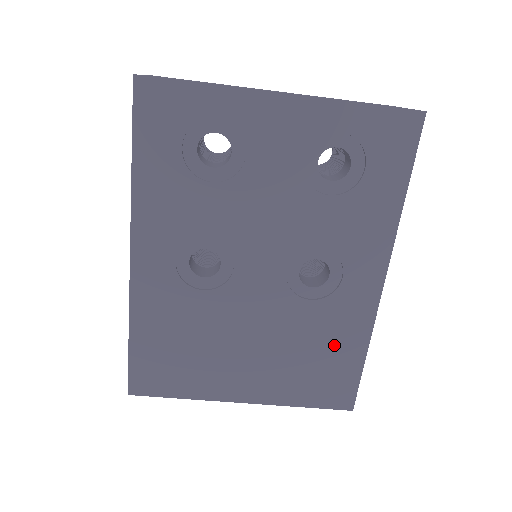
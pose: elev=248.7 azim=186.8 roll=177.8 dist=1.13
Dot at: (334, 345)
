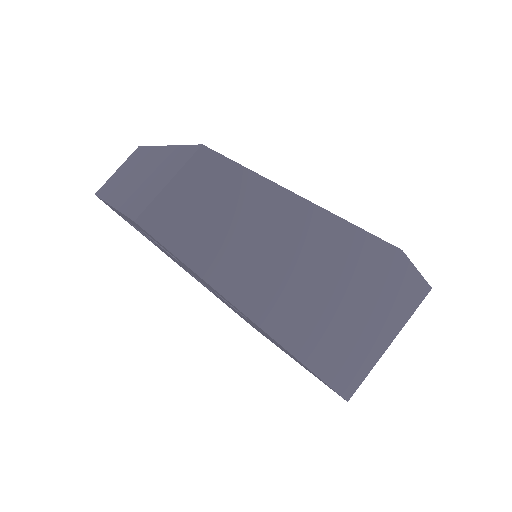
Dot at: occluded
